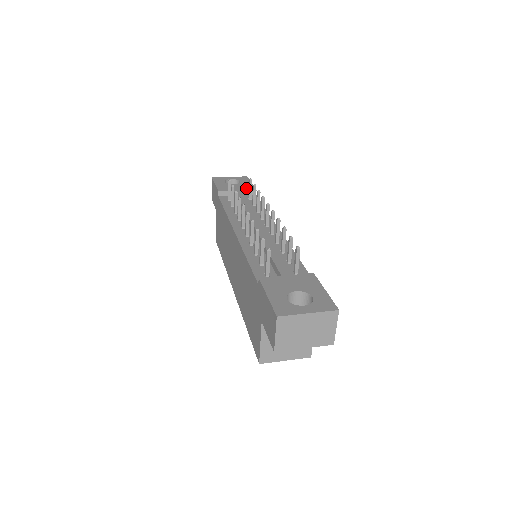
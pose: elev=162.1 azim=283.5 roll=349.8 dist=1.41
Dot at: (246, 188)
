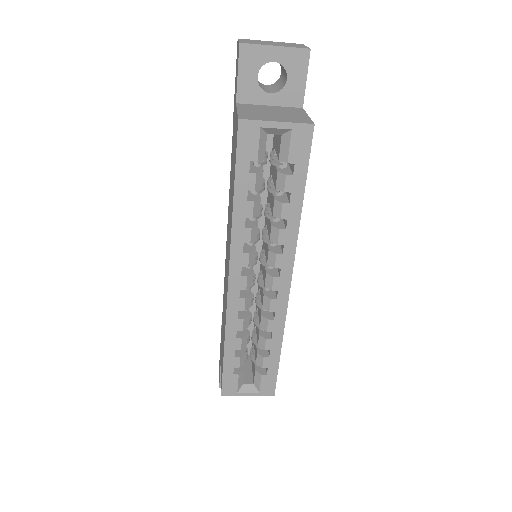
Dot at: occluded
